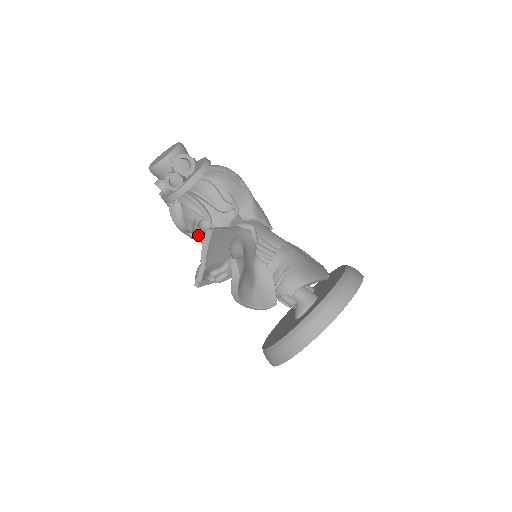
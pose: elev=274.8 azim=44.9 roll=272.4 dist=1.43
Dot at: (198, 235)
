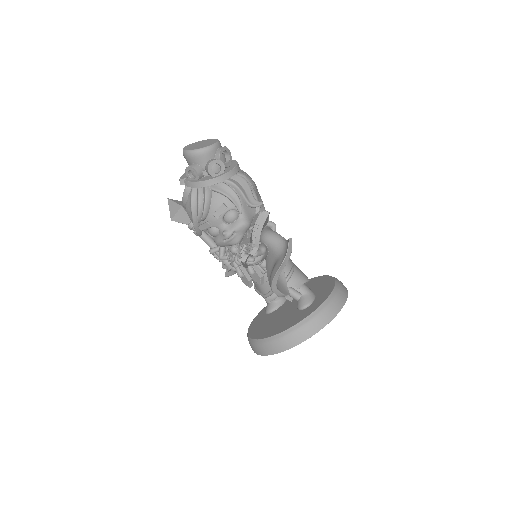
Dot at: (218, 224)
